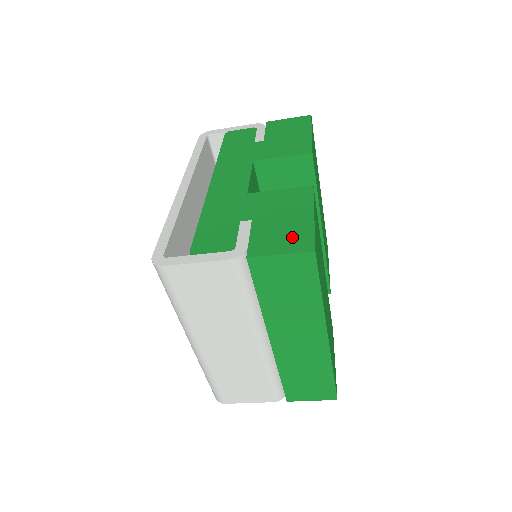
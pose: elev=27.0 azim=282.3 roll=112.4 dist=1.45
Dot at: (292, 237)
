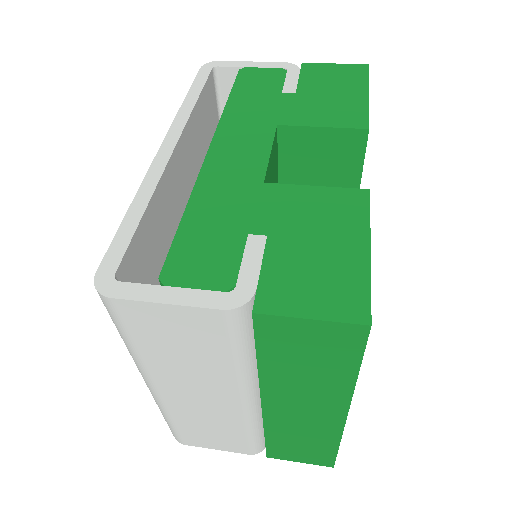
Dot at: (332, 286)
